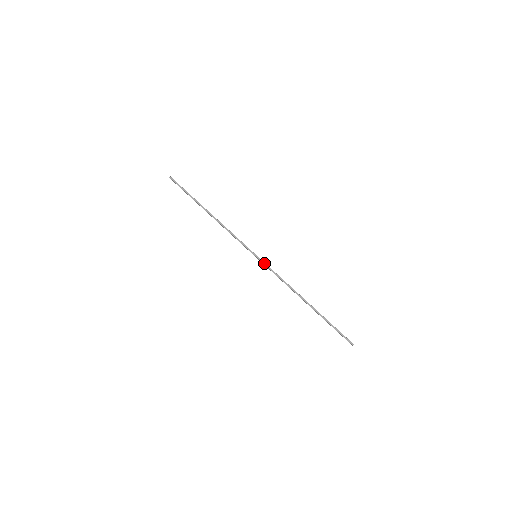
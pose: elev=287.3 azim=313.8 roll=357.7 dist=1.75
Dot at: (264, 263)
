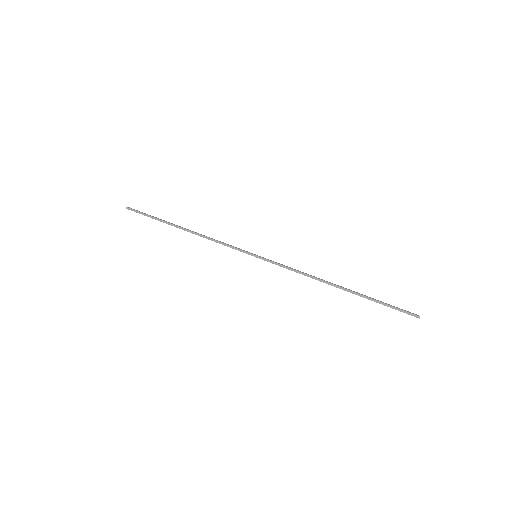
Dot at: (269, 260)
